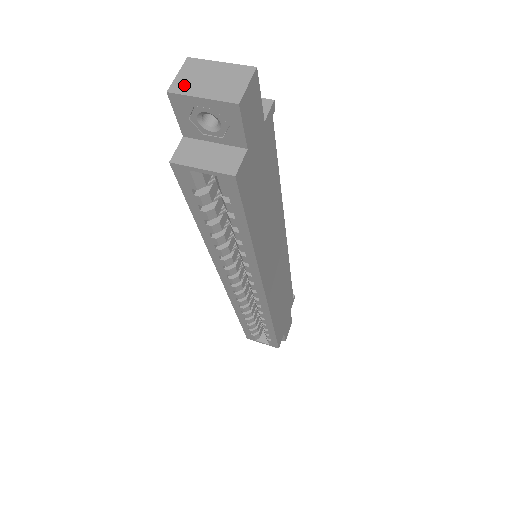
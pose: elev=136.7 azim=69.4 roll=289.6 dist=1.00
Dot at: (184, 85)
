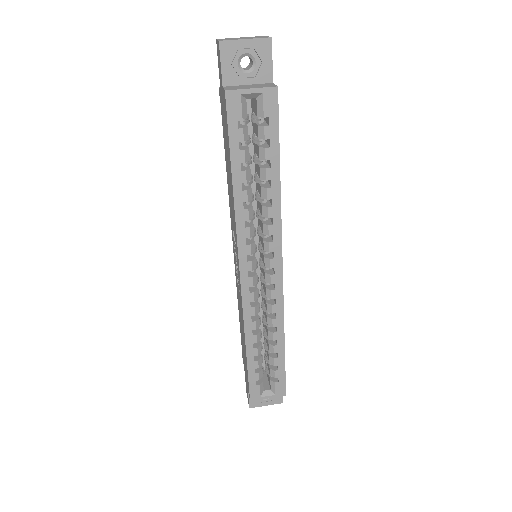
Dot at: (227, 39)
